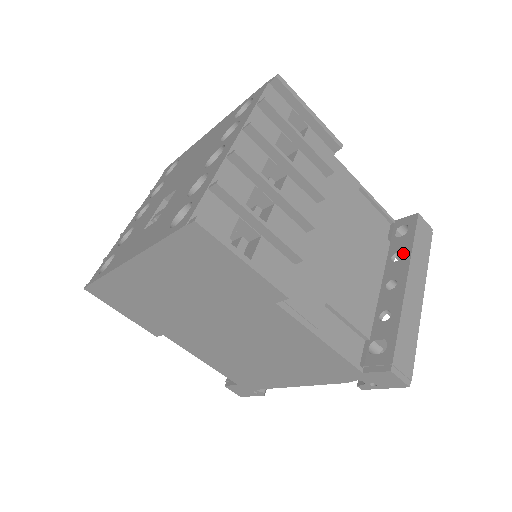
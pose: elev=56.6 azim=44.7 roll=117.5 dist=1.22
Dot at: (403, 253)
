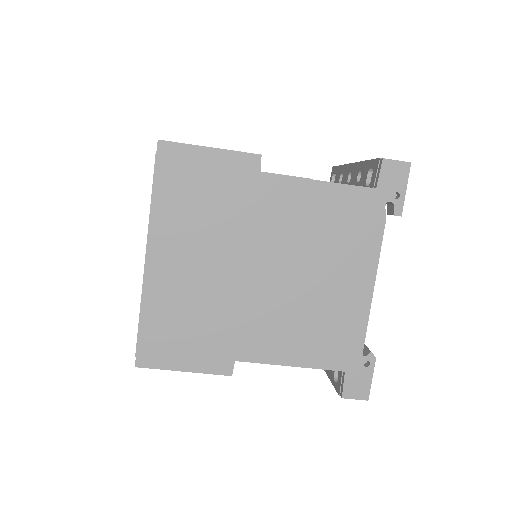
Dot at: (341, 172)
